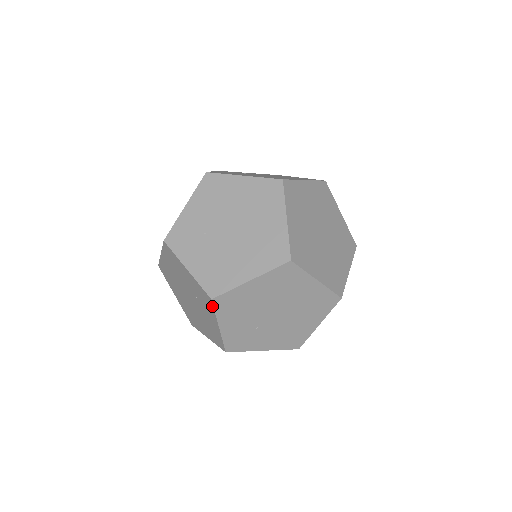
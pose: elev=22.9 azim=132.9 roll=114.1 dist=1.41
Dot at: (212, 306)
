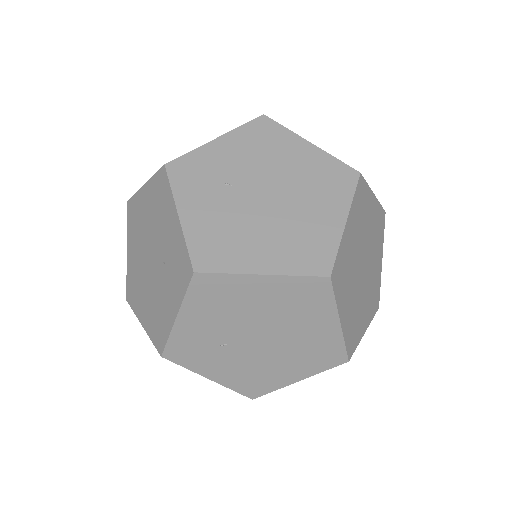
Dot at: occluded
